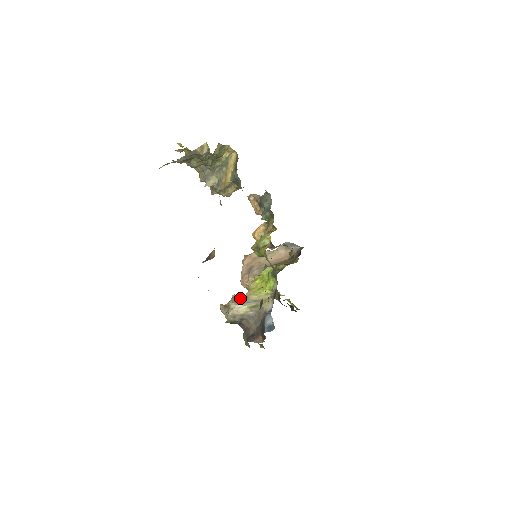
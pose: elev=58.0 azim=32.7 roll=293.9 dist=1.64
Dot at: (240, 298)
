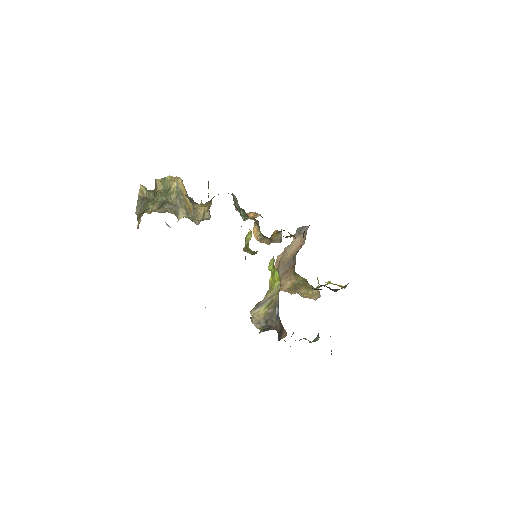
Dot at: (259, 302)
